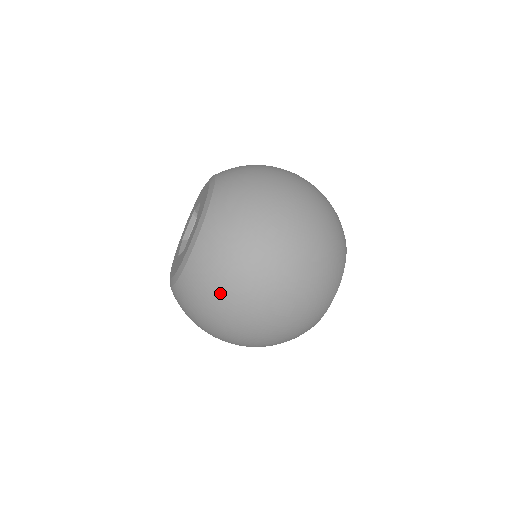
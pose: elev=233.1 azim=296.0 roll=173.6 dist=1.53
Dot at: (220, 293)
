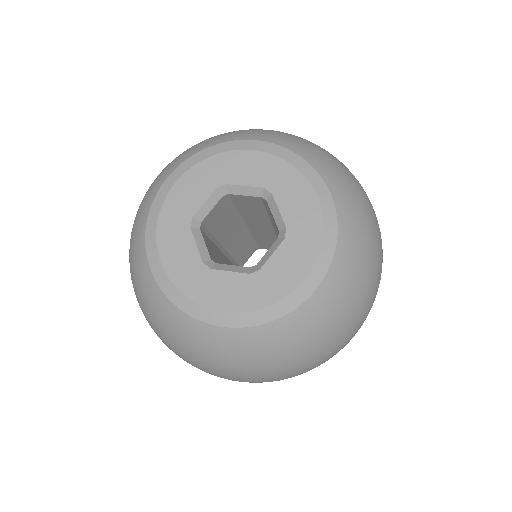
Dot at: (319, 350)
